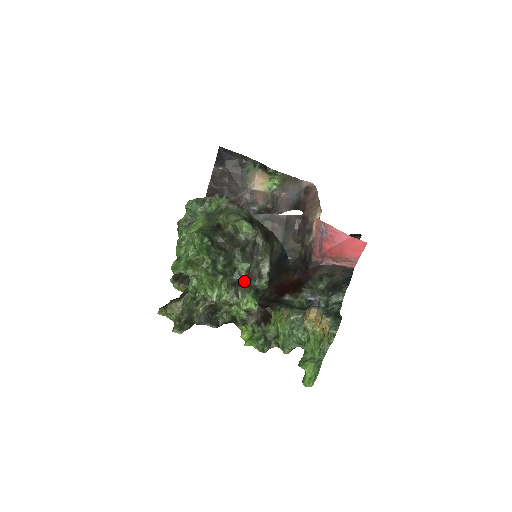
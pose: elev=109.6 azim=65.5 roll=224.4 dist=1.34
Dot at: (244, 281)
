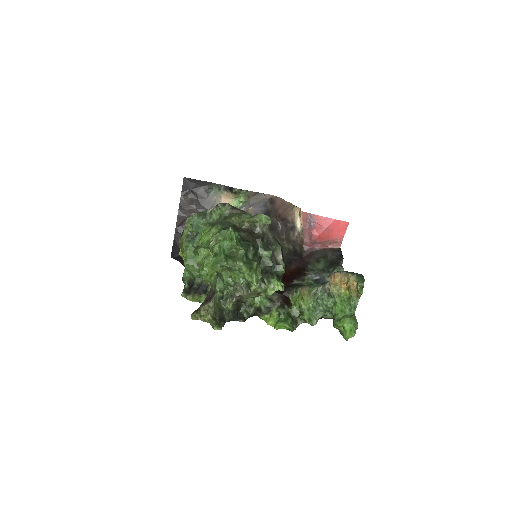
Dot at: (269, 268)
